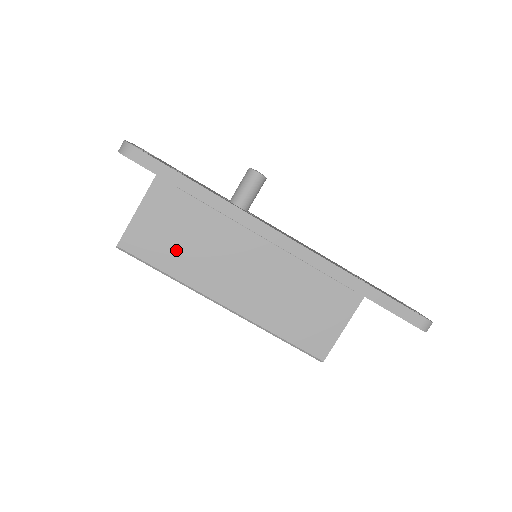
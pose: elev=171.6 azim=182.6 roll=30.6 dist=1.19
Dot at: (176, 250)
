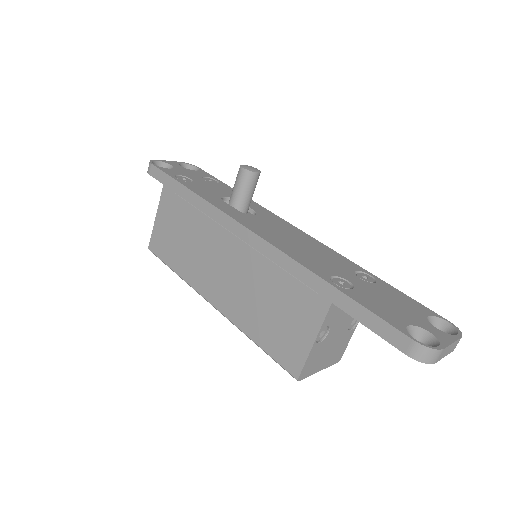
Dot at: (179, 250)
